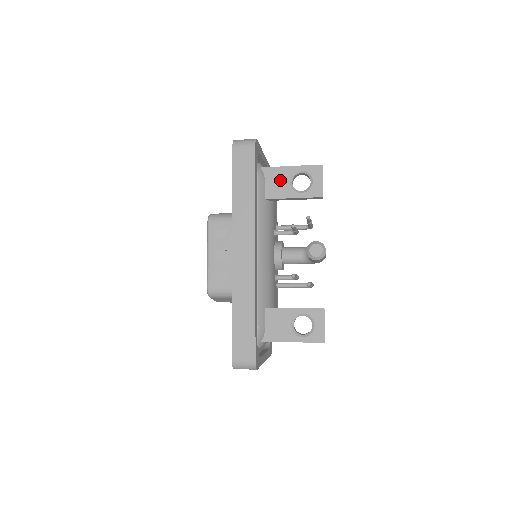
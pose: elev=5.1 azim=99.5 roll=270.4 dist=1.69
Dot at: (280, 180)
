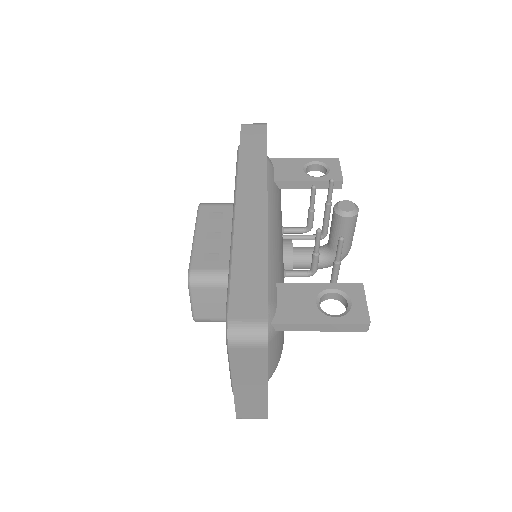
Dot at: (291, 167)
